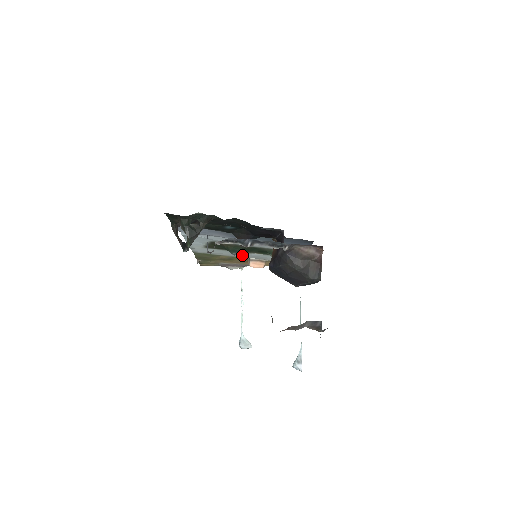
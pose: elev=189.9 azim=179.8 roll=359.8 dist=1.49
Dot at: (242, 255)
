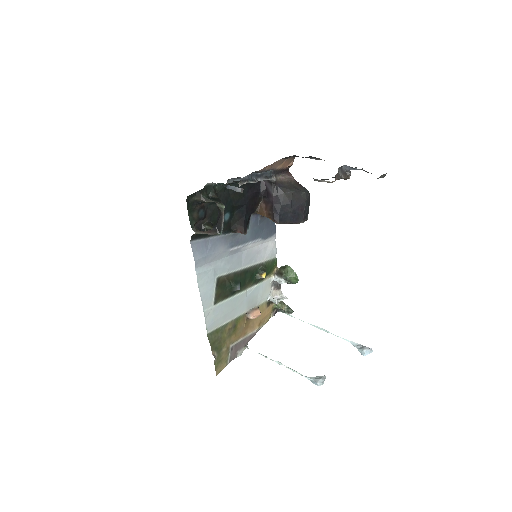
Dot at: (241, 305)
